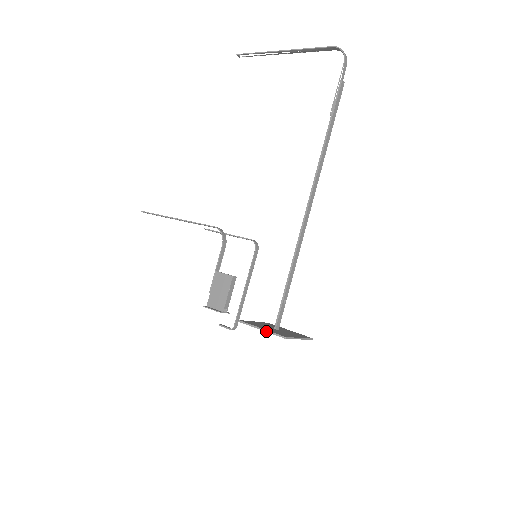
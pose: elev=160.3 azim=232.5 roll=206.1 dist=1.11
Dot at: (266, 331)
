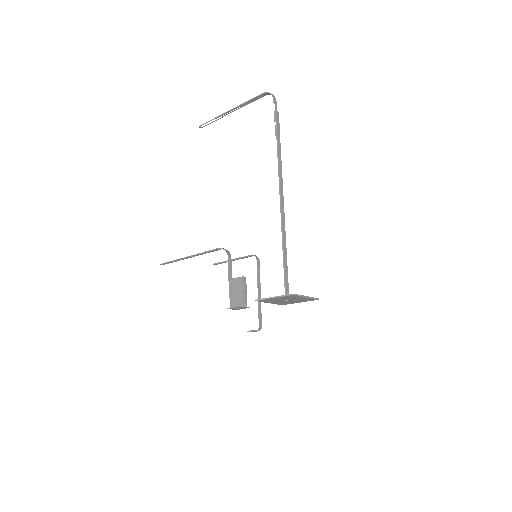
Dot at: (278, 297)
